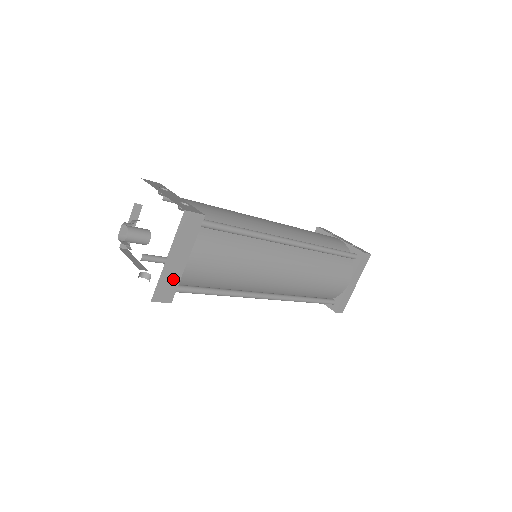
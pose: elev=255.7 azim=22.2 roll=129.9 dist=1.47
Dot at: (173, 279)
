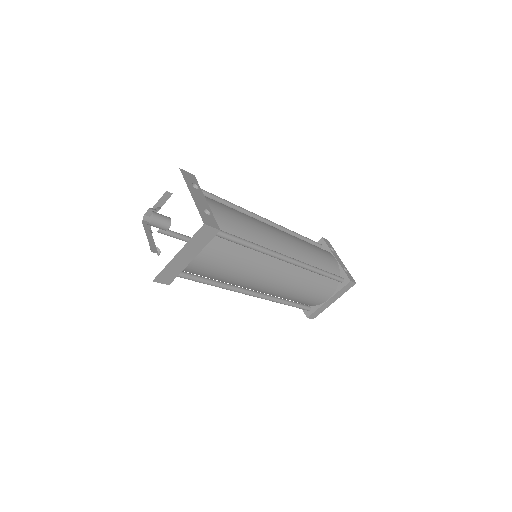
Dot at: (176, 269)
